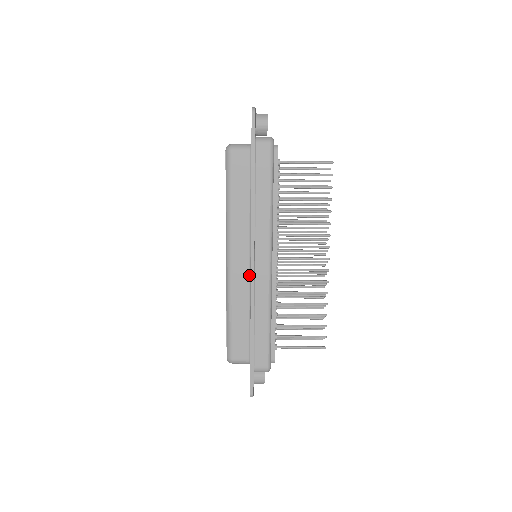
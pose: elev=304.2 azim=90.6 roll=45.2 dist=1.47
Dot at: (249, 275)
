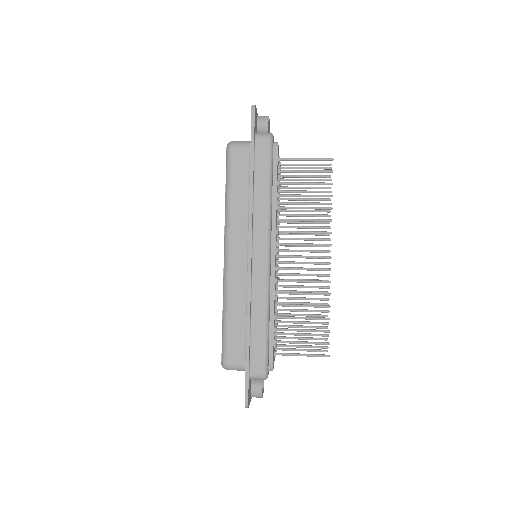
Dot at: (247, 271)
